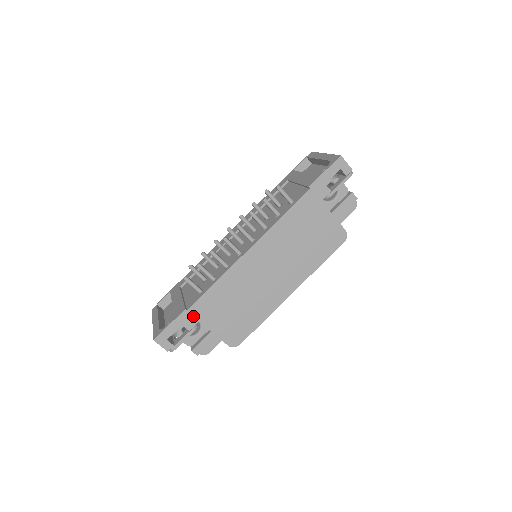
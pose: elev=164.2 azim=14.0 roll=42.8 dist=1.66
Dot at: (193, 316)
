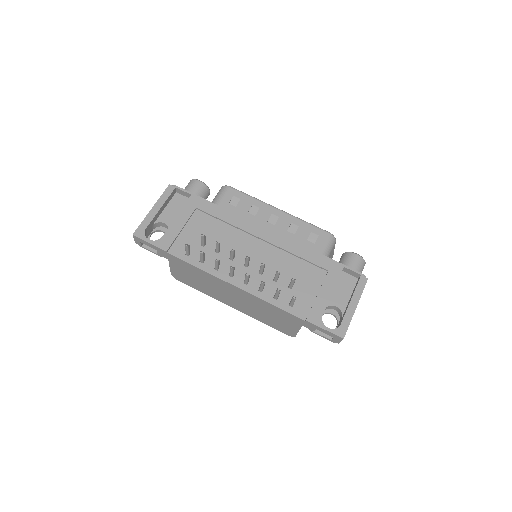
Dot at: (167, 256)
